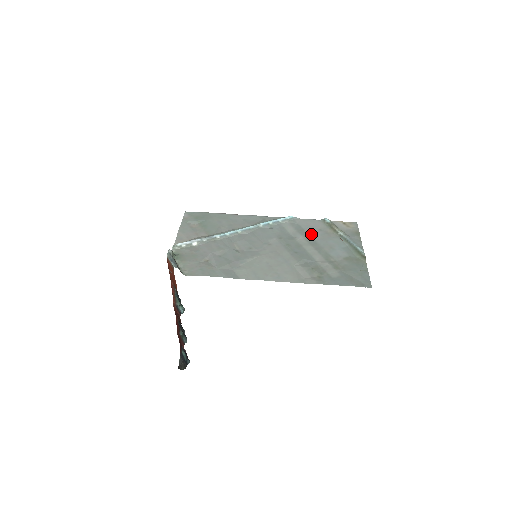
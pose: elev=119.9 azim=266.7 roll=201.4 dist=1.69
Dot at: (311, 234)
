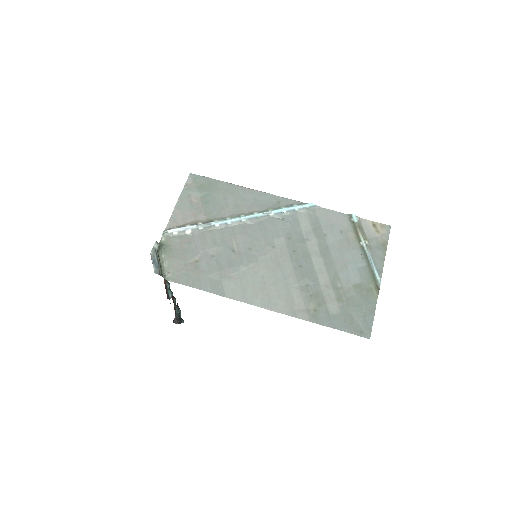
Dot at: (328, 237)
